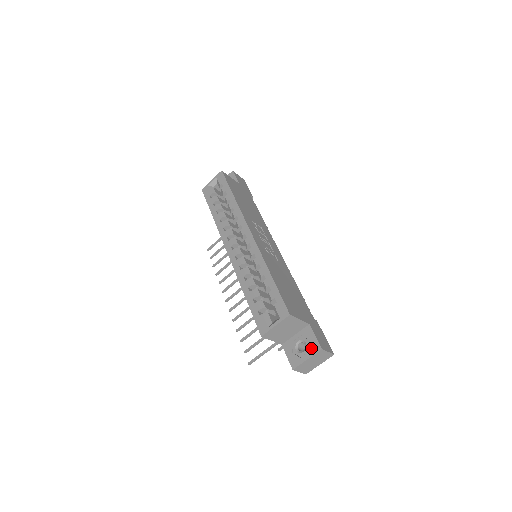
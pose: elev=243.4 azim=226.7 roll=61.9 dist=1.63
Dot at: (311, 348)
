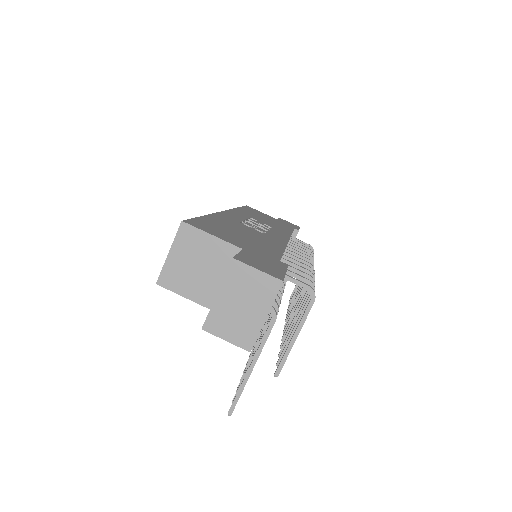
Dot at: occluded
